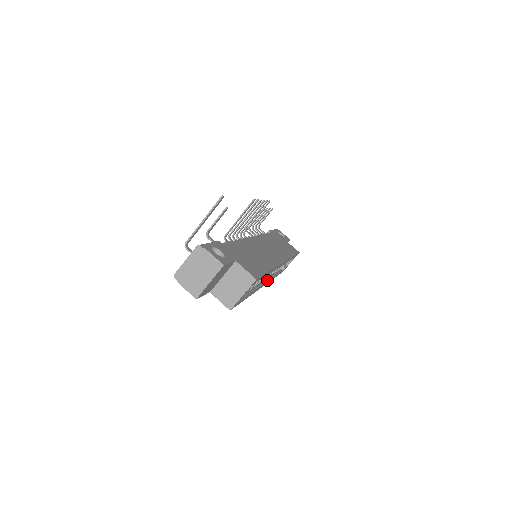
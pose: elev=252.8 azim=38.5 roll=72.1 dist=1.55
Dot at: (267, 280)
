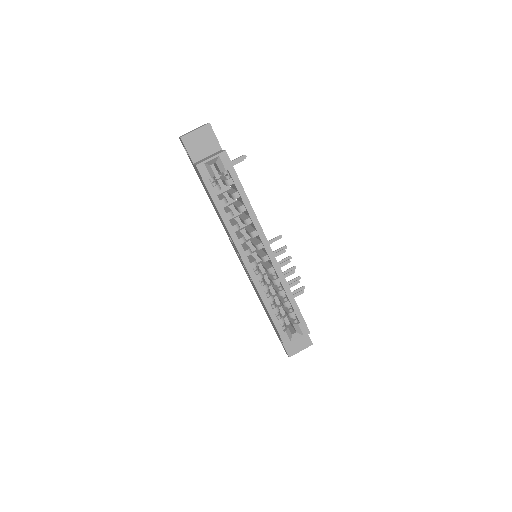
Dot at: (252, 267)
